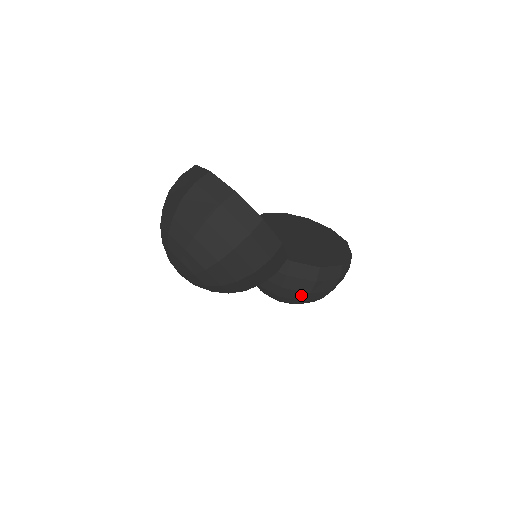
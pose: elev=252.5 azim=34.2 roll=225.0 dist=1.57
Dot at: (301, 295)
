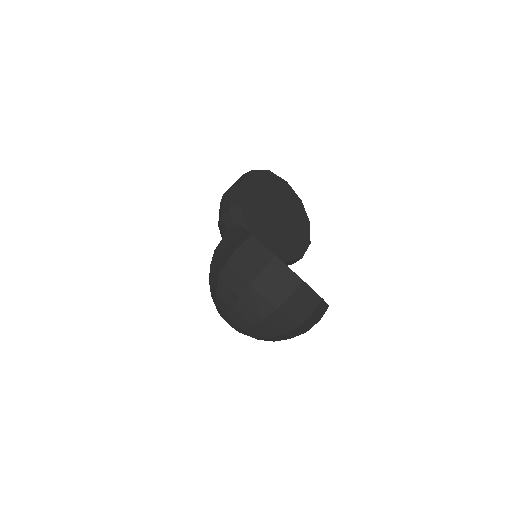
Dot at: occluded
